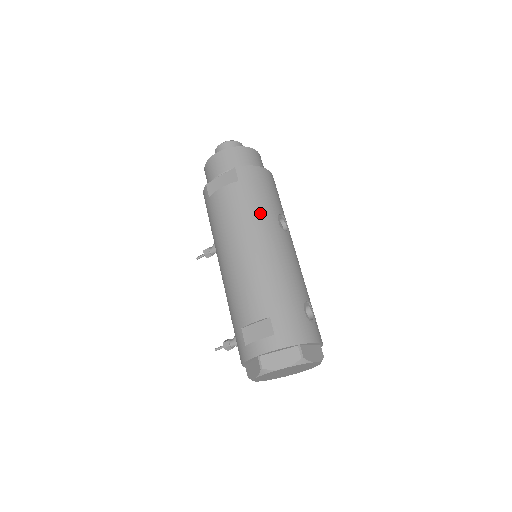
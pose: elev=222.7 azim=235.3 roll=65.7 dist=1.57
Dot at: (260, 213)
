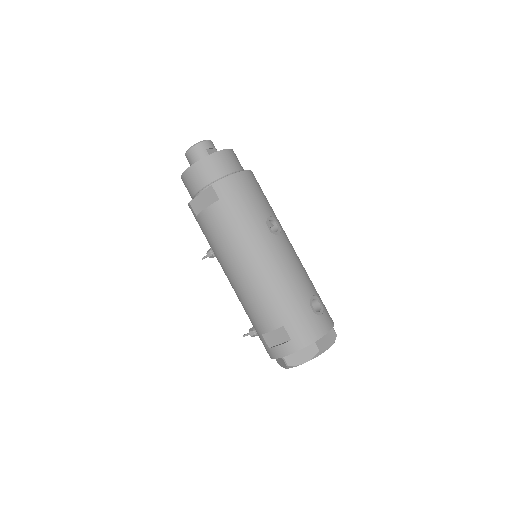
Dot at: (249, 228)
